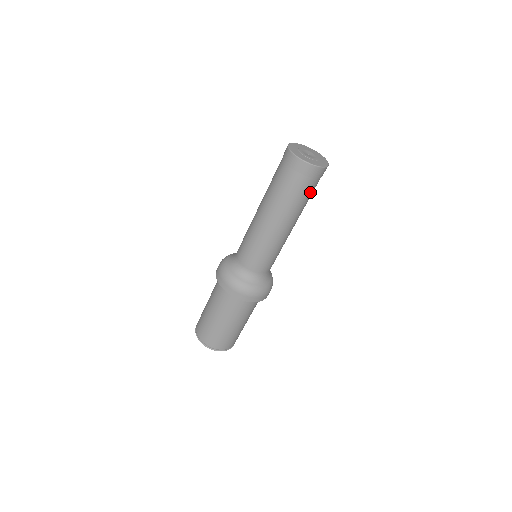
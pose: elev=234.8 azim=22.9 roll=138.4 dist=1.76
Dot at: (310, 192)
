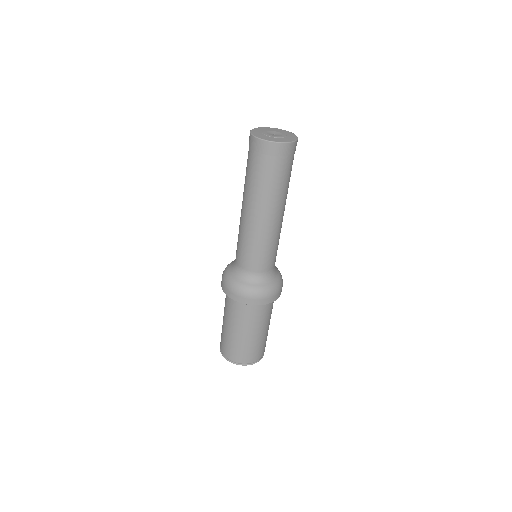
Dot at: (287, 172)
